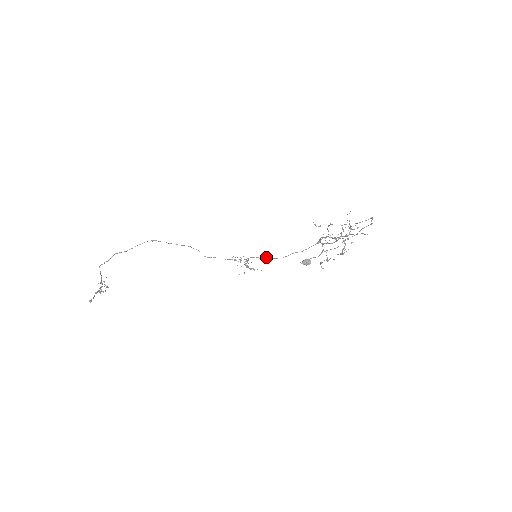
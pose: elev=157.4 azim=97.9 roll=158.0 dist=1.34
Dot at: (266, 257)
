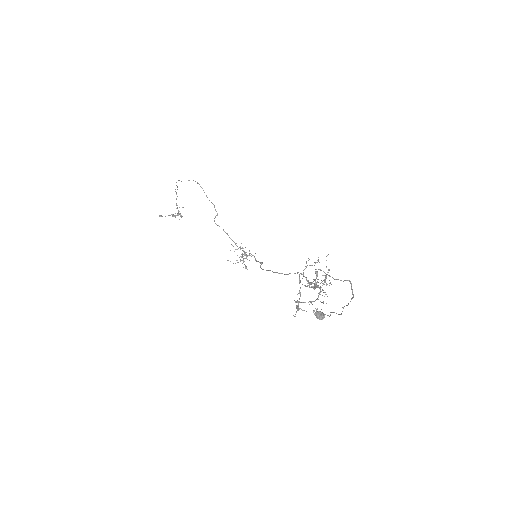
Dot at: (260, 262)
